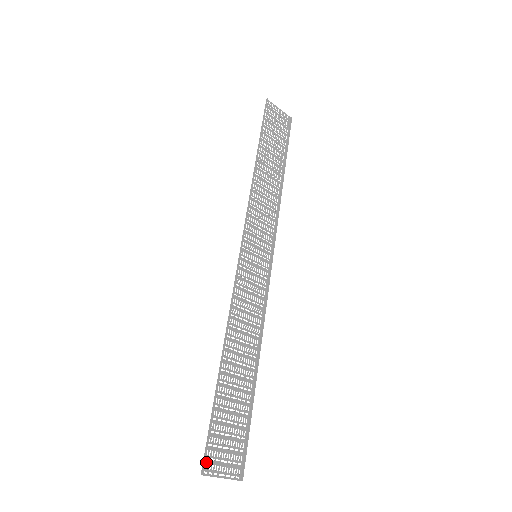
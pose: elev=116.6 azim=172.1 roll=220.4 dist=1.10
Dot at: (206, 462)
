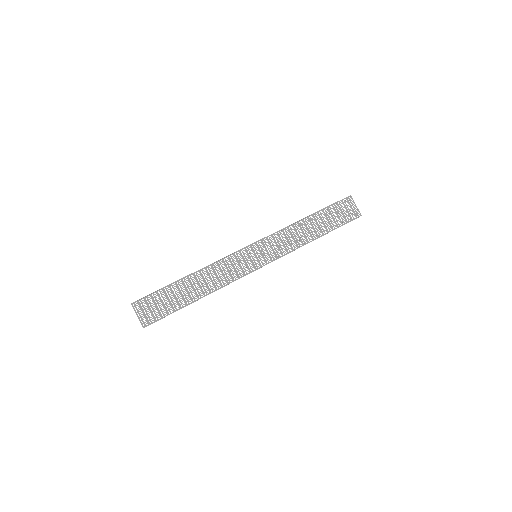
Dot at: (138, 302)
